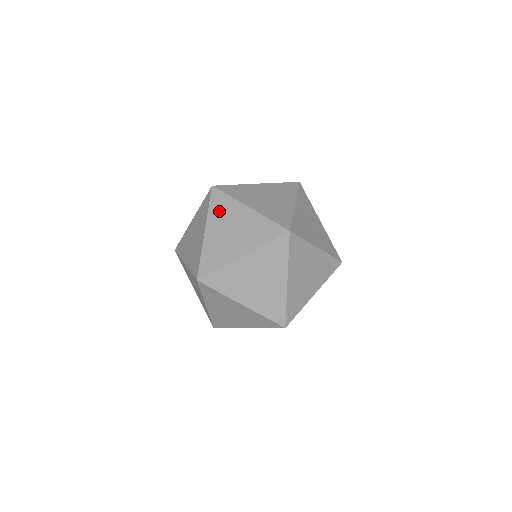
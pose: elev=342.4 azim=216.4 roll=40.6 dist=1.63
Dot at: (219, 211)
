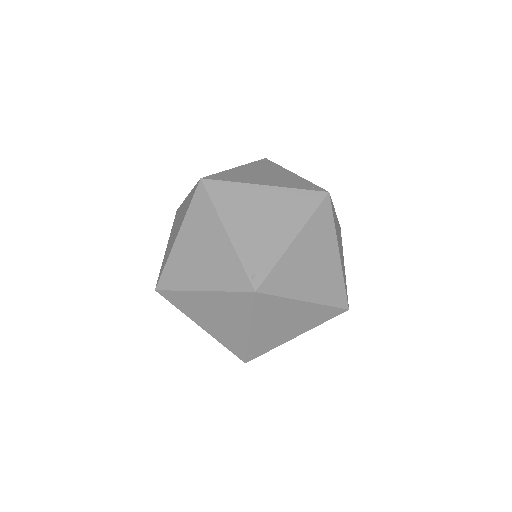
Dot at: (197, 218)
